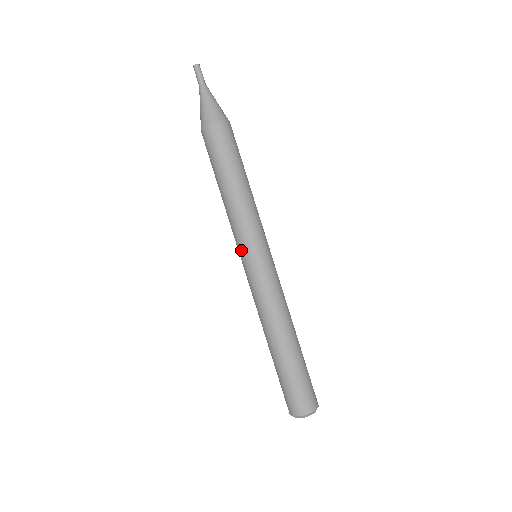
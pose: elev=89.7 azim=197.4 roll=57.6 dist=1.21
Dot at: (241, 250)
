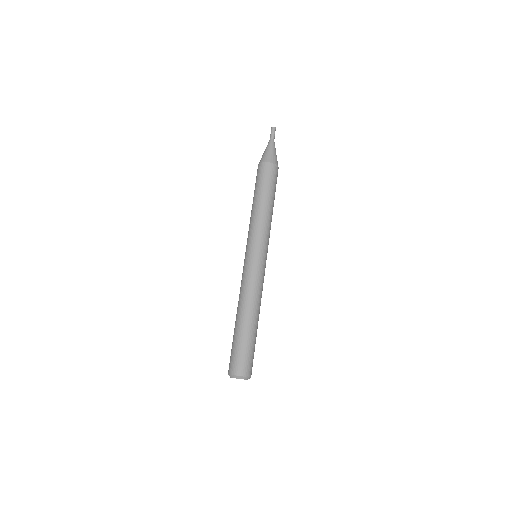
Dot at: (246, 247)
